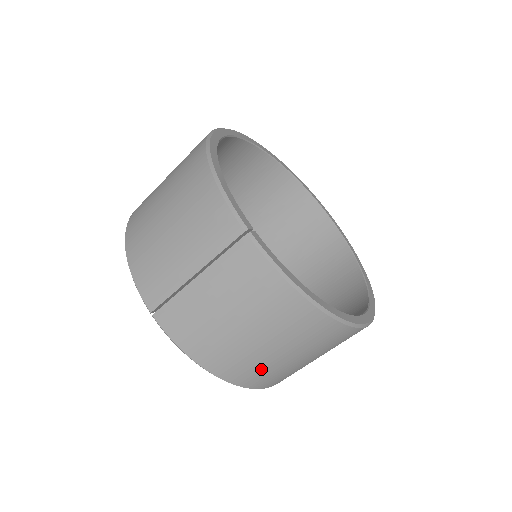
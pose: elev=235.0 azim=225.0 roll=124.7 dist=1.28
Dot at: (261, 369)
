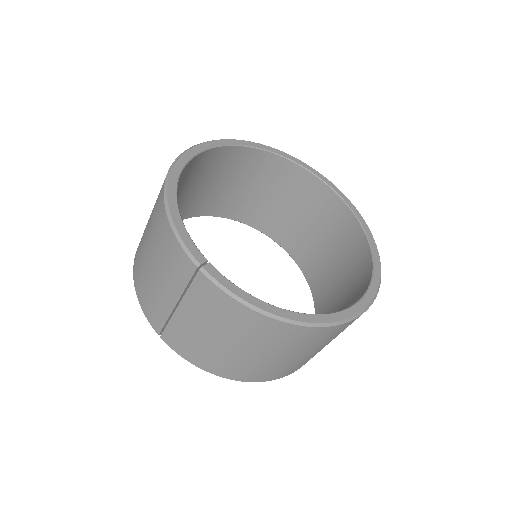
Dot at: (263, 369)
